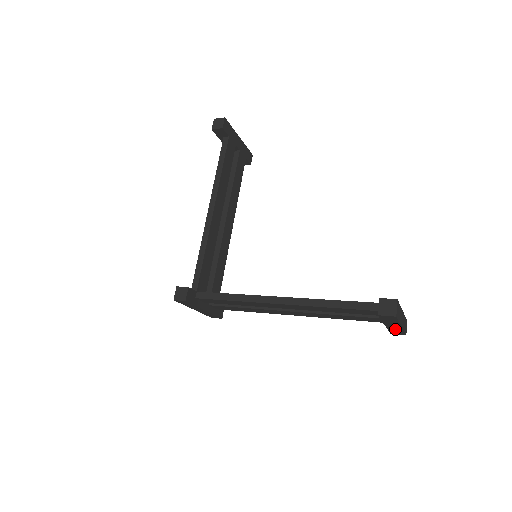
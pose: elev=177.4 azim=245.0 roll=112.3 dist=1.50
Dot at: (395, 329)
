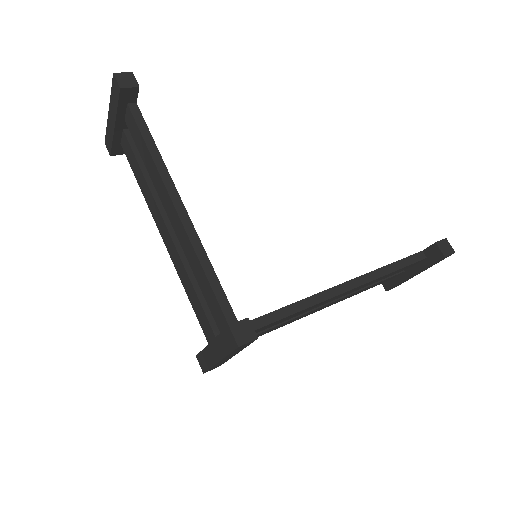
Dot at: (408, 279)
